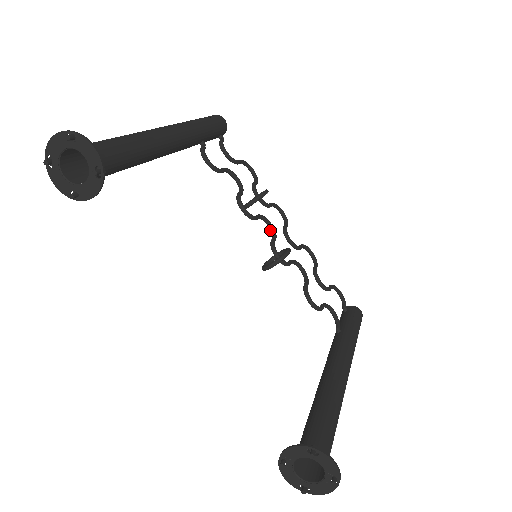
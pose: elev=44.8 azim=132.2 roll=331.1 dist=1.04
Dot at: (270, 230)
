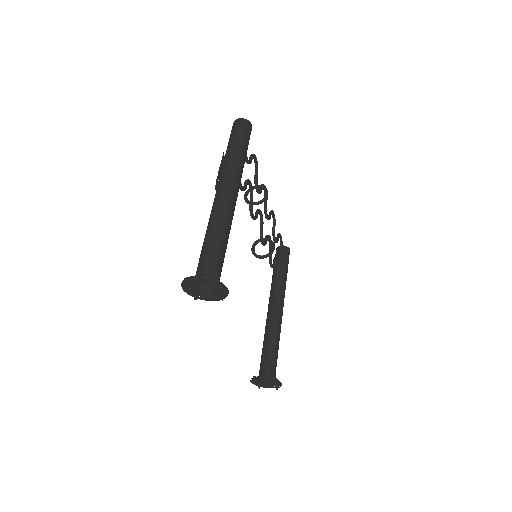
Dot at: (260, 217)
